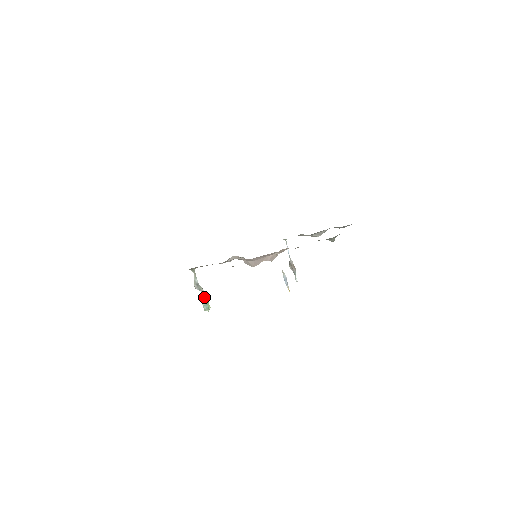
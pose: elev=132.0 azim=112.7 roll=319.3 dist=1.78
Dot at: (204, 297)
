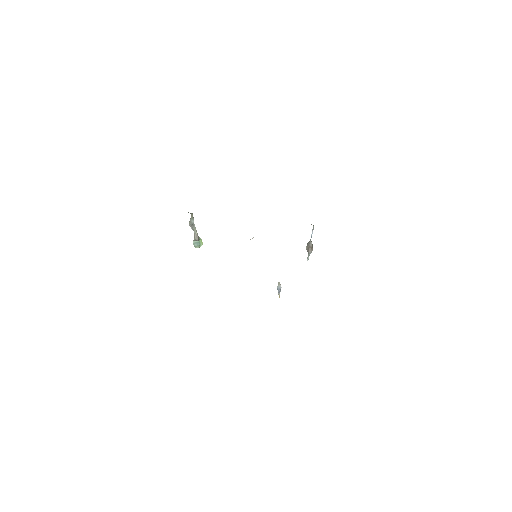
Dot at: (196, 239)
